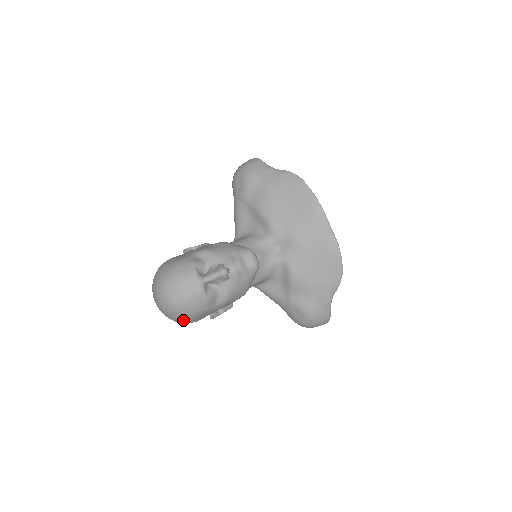
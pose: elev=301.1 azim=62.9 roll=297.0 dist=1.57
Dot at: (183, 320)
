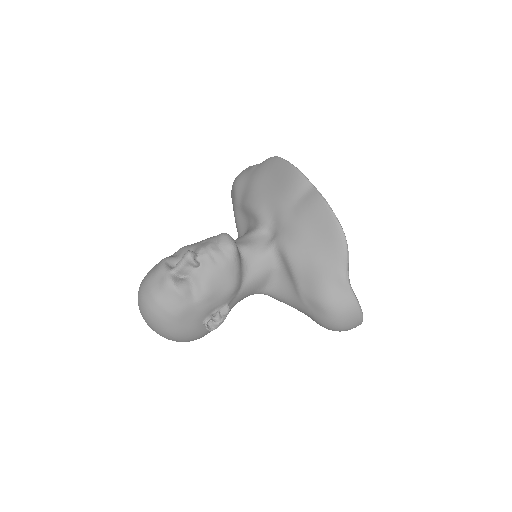
Dot at: (168, 329)
